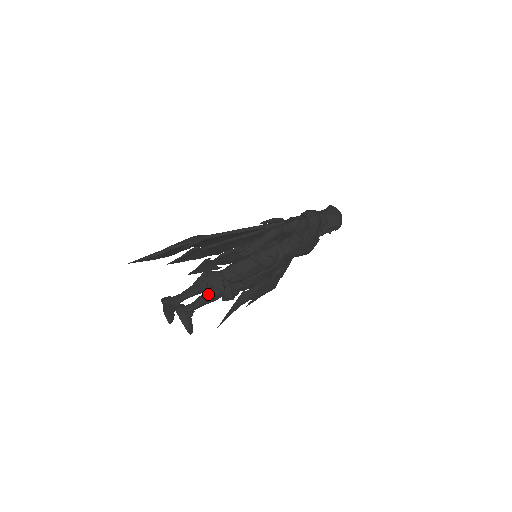
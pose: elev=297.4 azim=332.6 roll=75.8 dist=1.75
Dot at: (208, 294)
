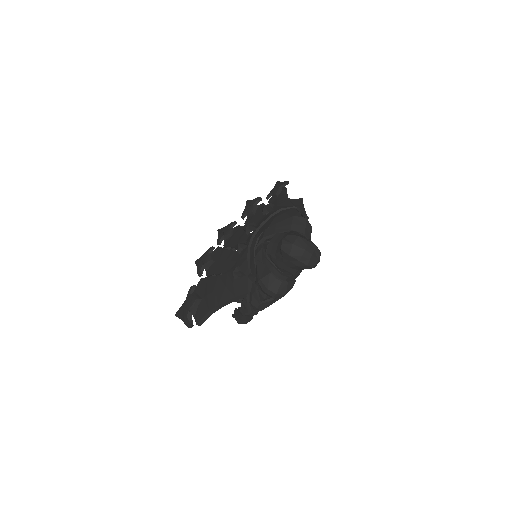
Dot at: occluded
